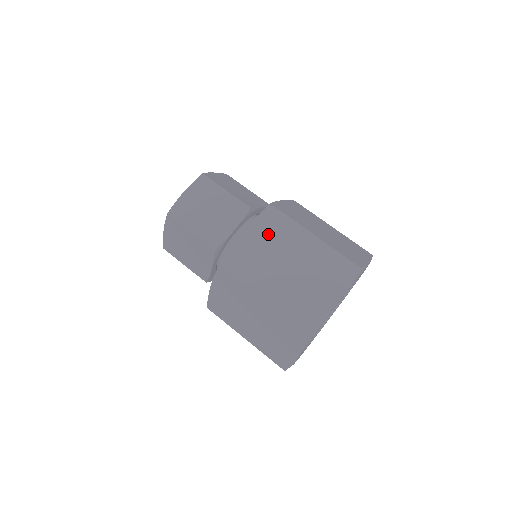
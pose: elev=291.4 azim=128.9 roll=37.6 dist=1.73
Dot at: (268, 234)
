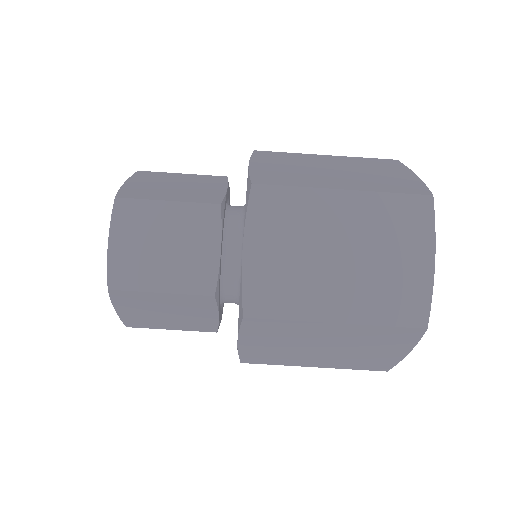
Dot at: (271, 337)
